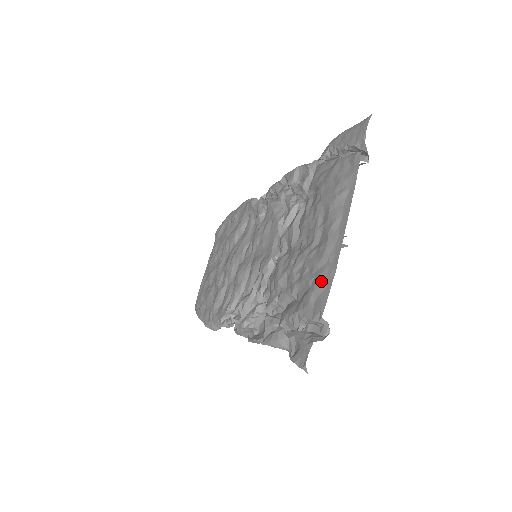
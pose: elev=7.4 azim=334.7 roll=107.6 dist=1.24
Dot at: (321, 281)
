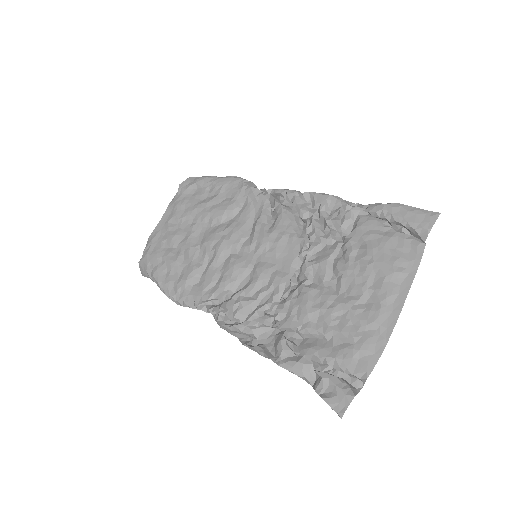
Dot at: (370, 345)
